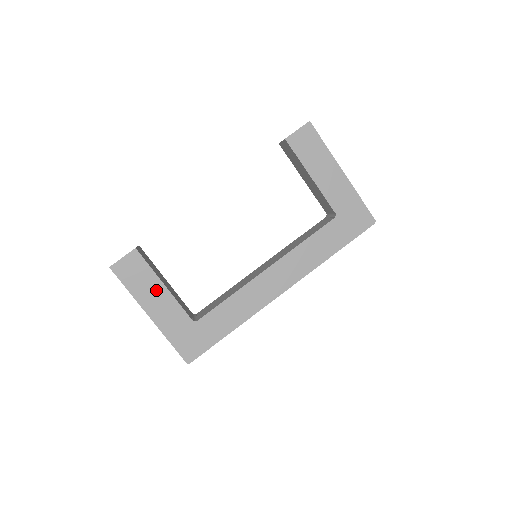
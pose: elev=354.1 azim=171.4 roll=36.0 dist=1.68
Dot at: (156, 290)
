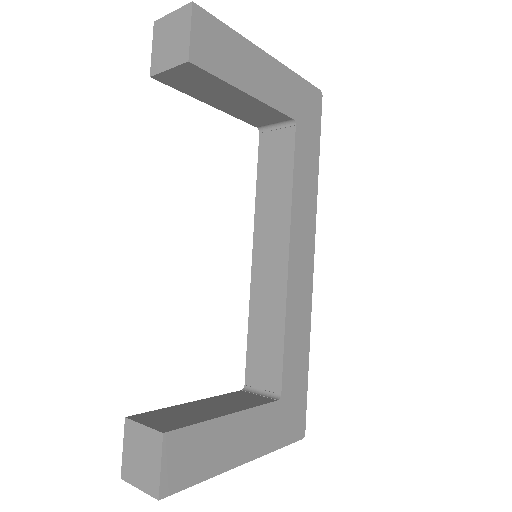
Dot at: (226, 433)
